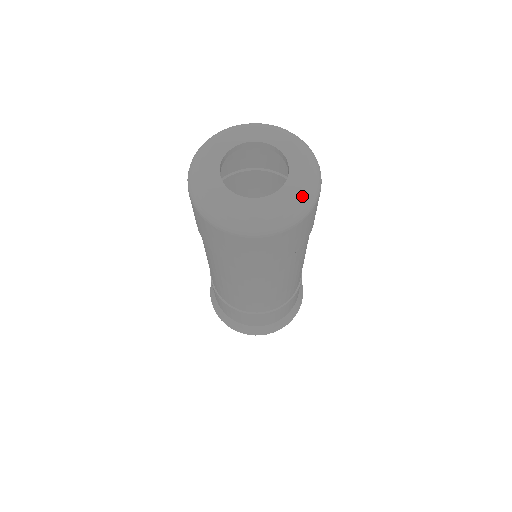
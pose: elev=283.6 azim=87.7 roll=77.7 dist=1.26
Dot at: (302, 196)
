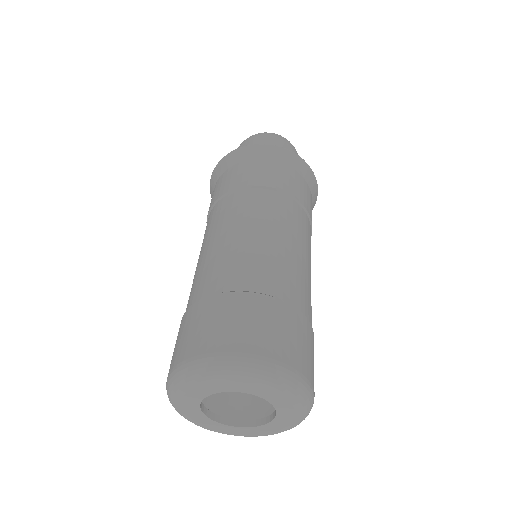
Dot at: occluded
